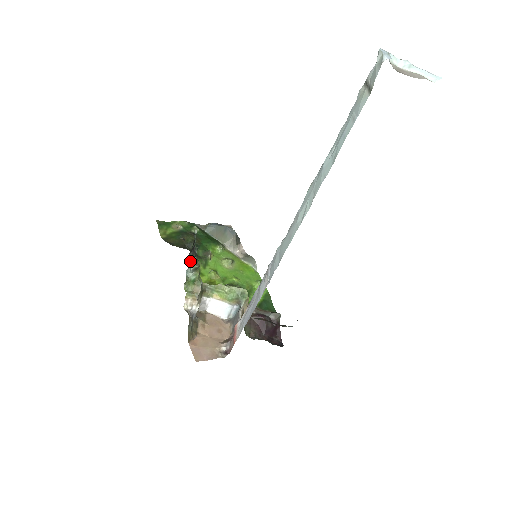
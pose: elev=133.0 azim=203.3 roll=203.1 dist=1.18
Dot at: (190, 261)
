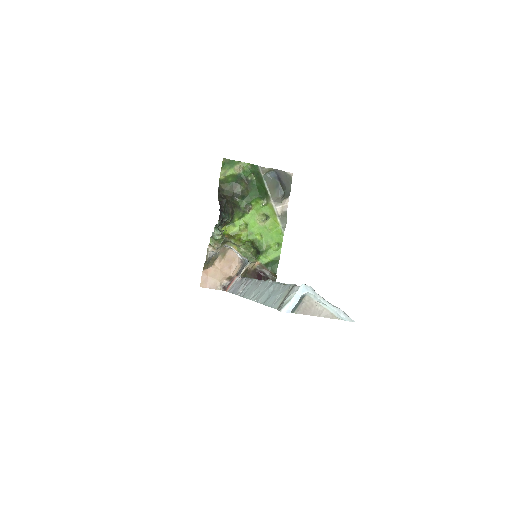
Dot at: (216, 229)
